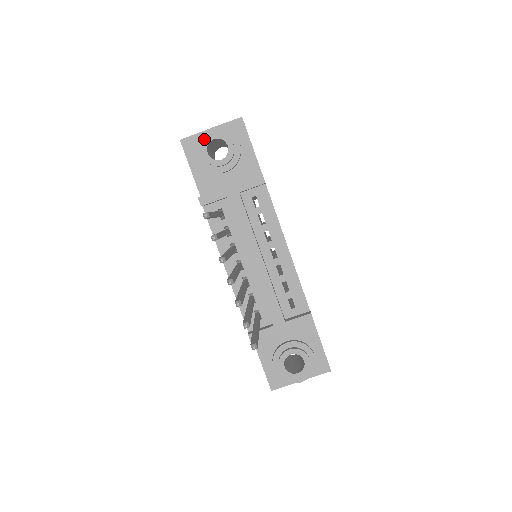
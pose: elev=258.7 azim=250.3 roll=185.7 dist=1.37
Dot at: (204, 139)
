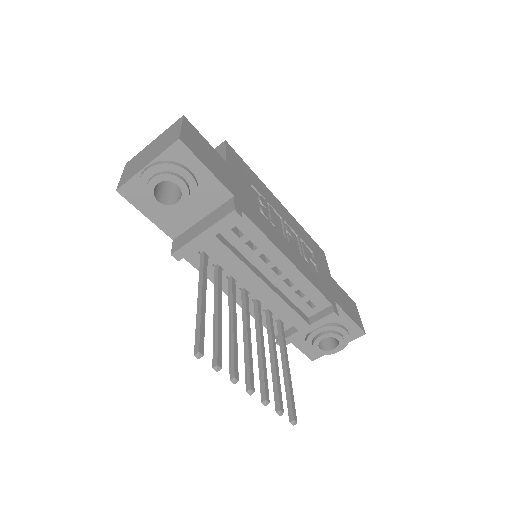
Dot at: (145, 188)
